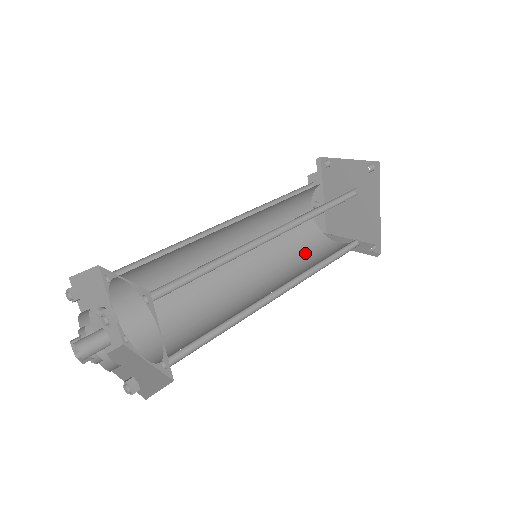
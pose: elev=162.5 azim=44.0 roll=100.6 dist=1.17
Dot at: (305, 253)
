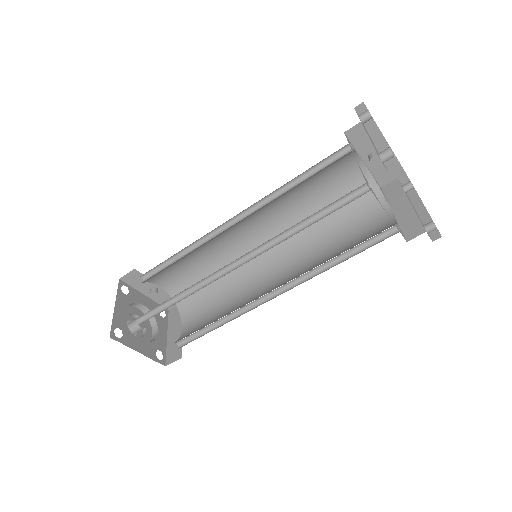
Dot at: (344, 226)
